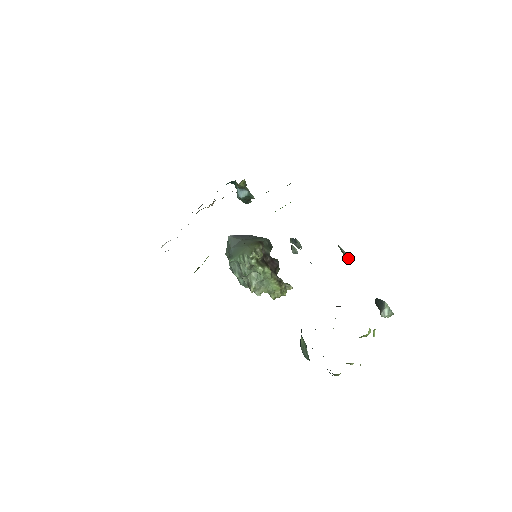
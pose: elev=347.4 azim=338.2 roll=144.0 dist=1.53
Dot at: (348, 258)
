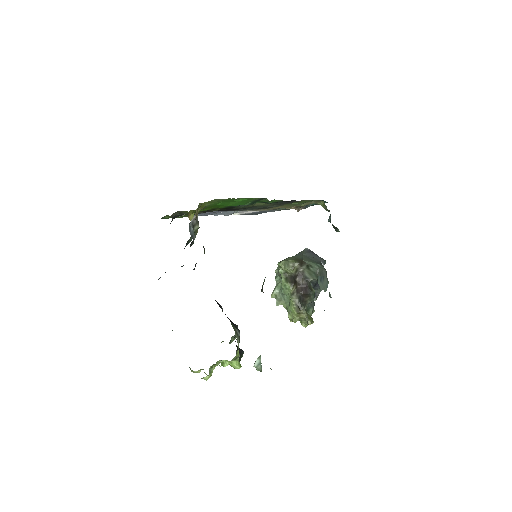
Dot at: (262, 291)
